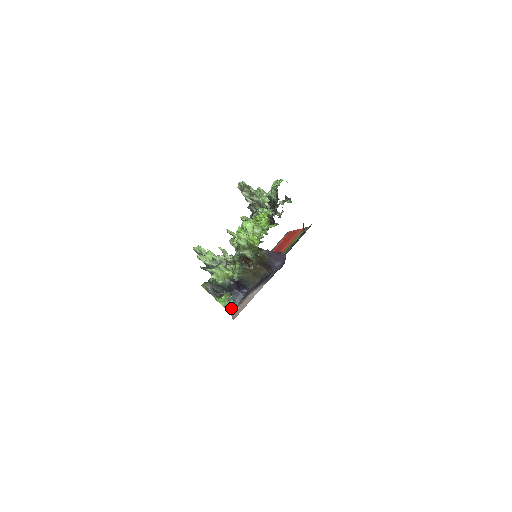
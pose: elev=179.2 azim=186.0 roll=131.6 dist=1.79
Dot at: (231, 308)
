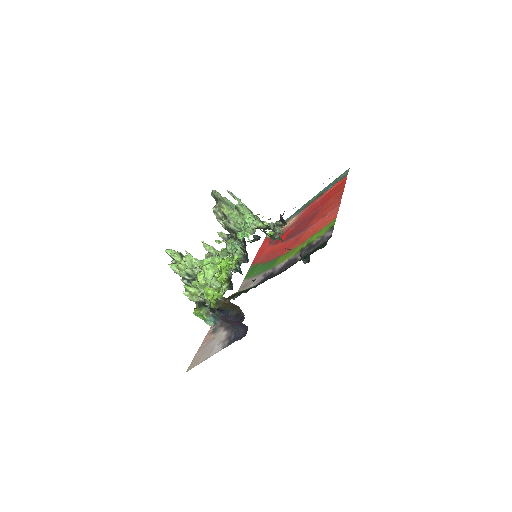
Dot at: (211, 323)
